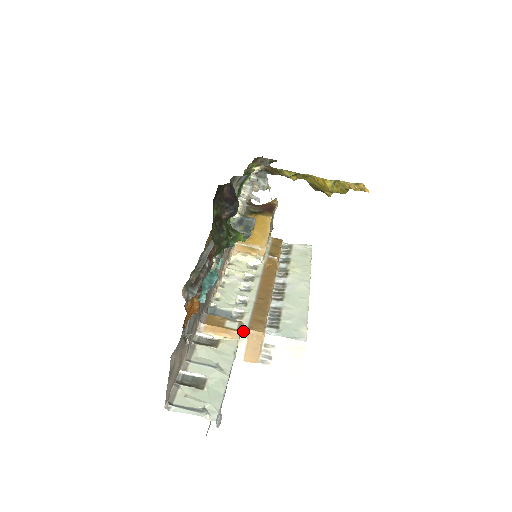
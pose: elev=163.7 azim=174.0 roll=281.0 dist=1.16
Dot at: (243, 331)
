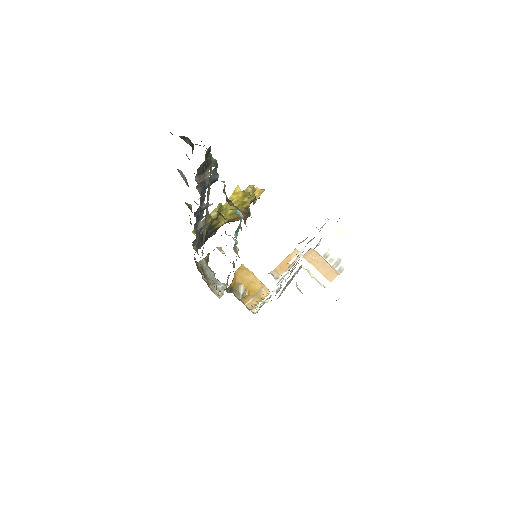
Dot at: (301, 261)
